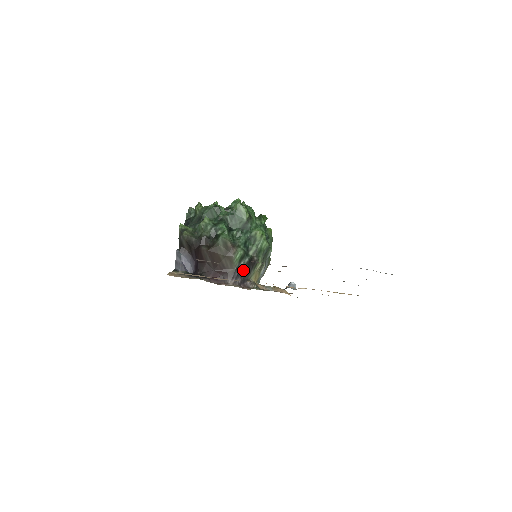
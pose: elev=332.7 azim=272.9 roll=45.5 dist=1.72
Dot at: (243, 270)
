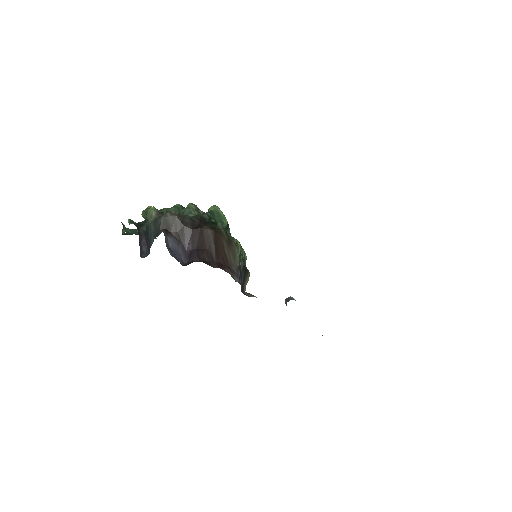
Dot at: (241, 273)
